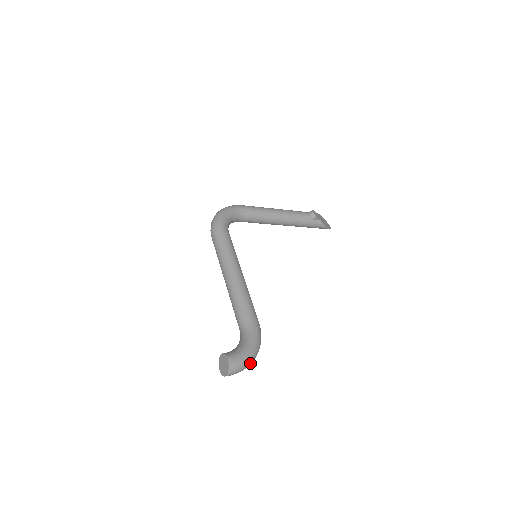
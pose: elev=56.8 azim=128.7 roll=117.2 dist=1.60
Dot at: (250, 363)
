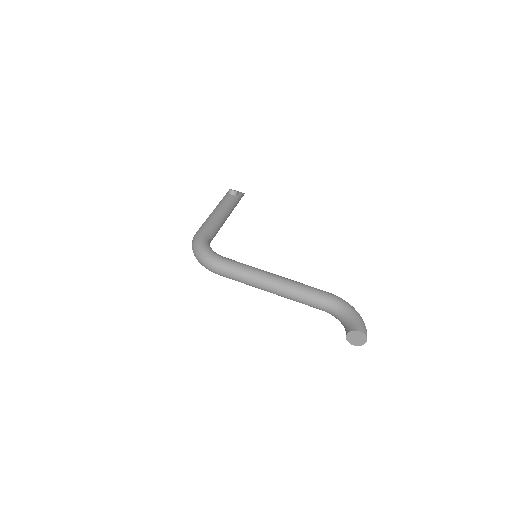
Dot at: occluded
